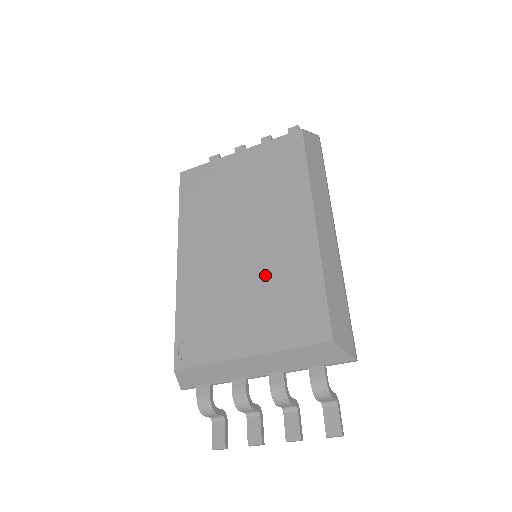
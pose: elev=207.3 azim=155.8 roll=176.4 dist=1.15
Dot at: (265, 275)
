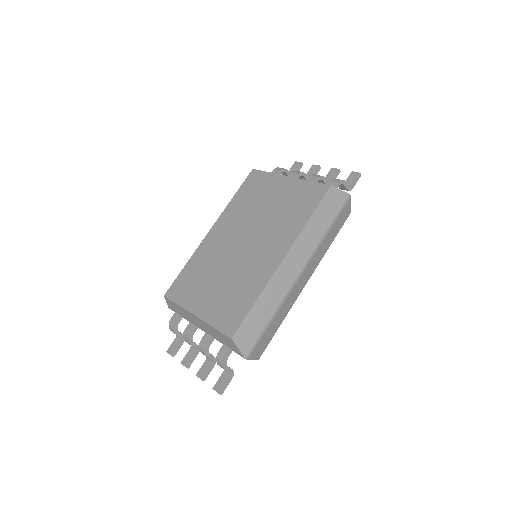
Dot at: (236, 274)
